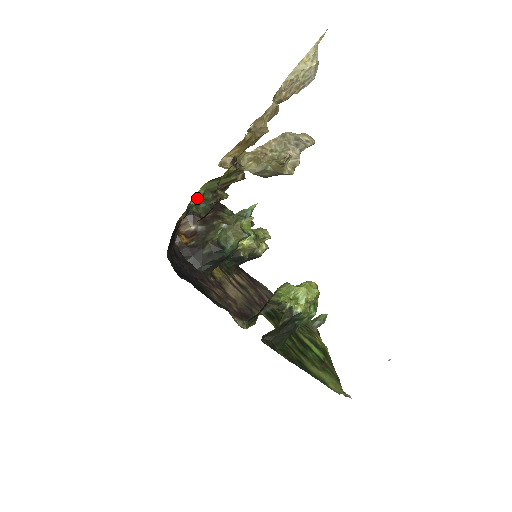
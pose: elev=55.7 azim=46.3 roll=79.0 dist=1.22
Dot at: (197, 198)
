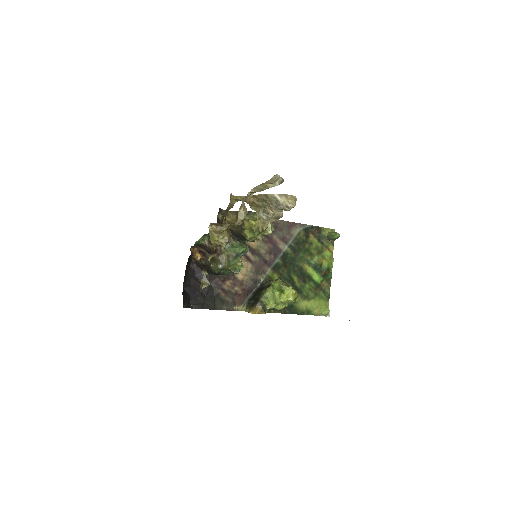
Dot at: (200, 240)
